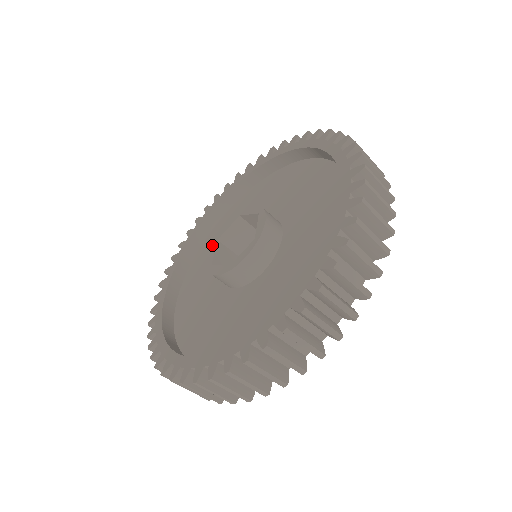
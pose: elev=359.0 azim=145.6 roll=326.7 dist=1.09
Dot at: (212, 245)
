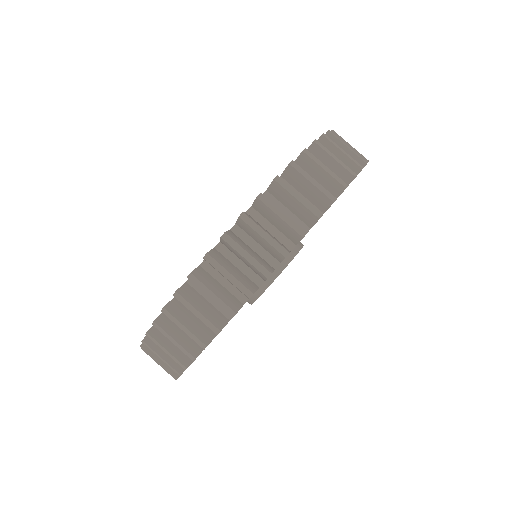
Dot at: occluded
